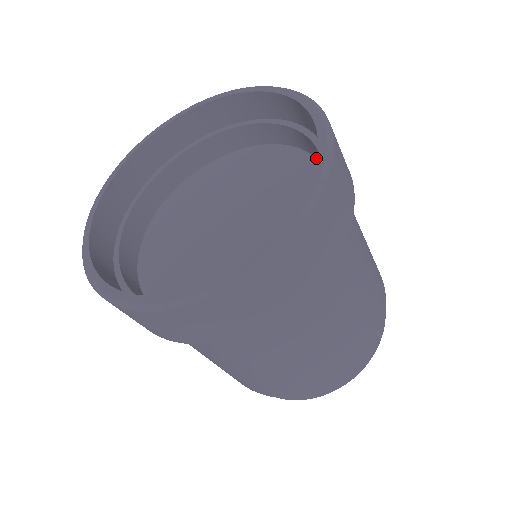
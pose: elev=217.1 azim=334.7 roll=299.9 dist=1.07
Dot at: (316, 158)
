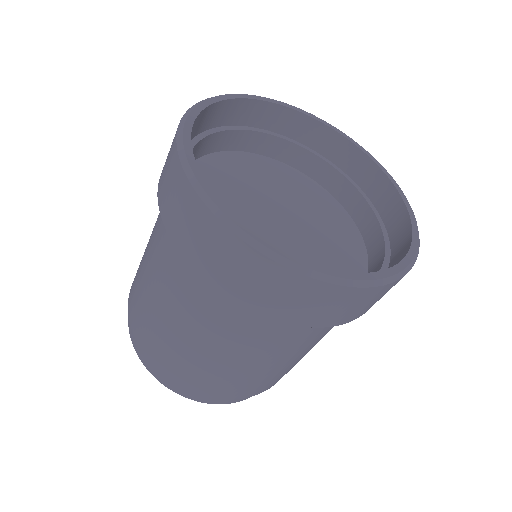
Dot at: (319, 184)
